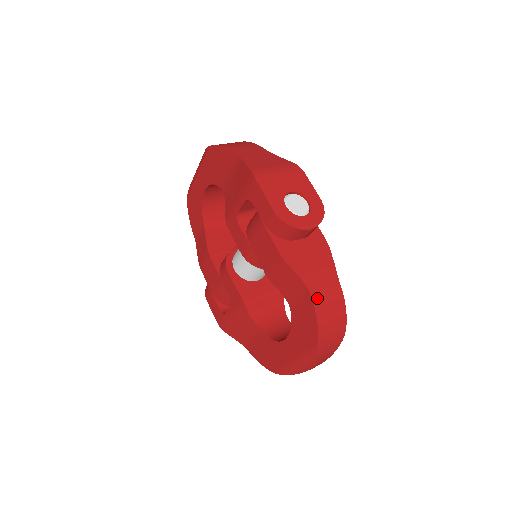
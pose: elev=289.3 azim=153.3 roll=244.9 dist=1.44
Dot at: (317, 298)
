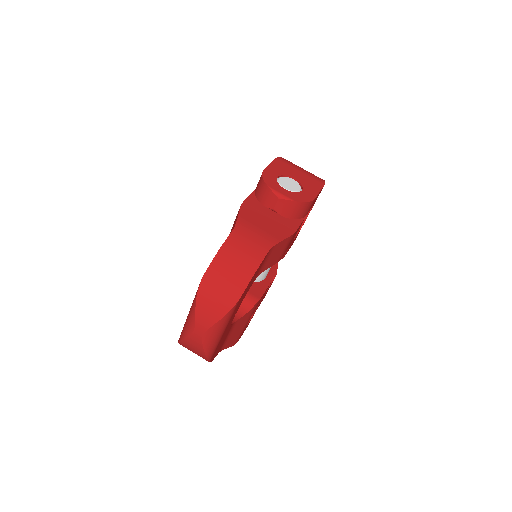
Dot at: (234, 239)
